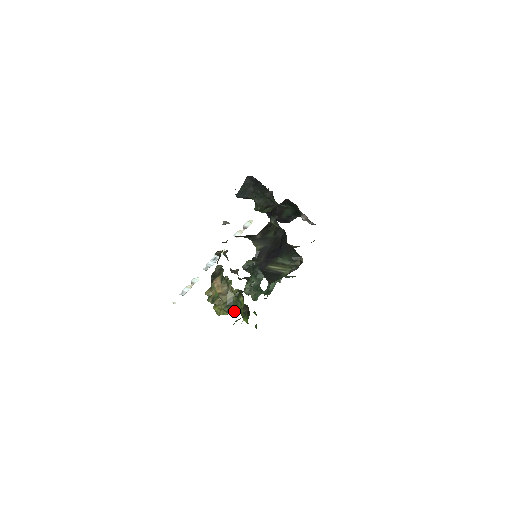
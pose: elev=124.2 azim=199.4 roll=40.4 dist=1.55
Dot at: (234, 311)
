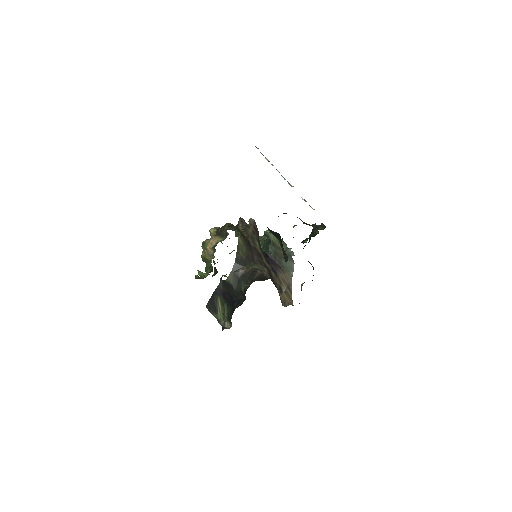
Dot at: (213, 260)
